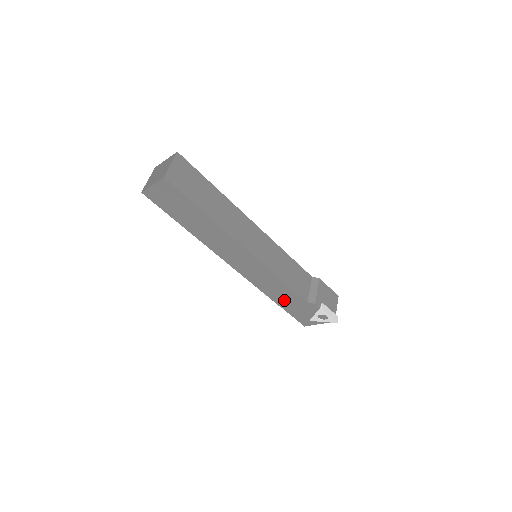
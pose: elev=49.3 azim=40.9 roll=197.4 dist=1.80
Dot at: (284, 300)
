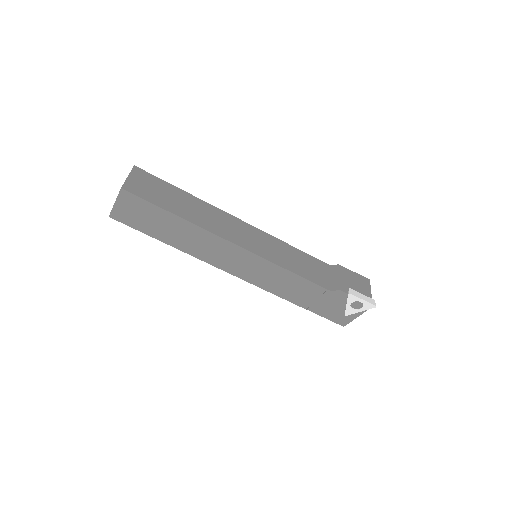
Dot at: (305, 298)
